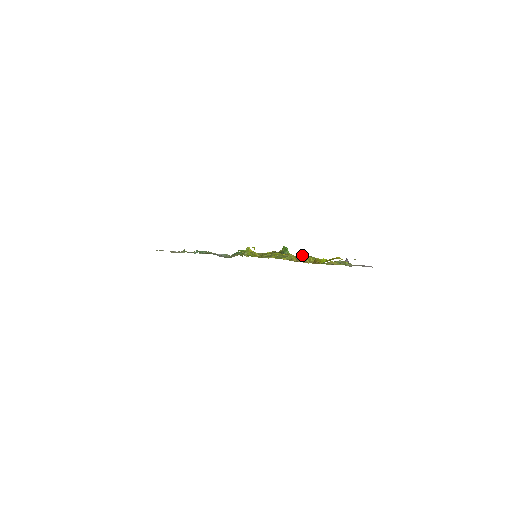
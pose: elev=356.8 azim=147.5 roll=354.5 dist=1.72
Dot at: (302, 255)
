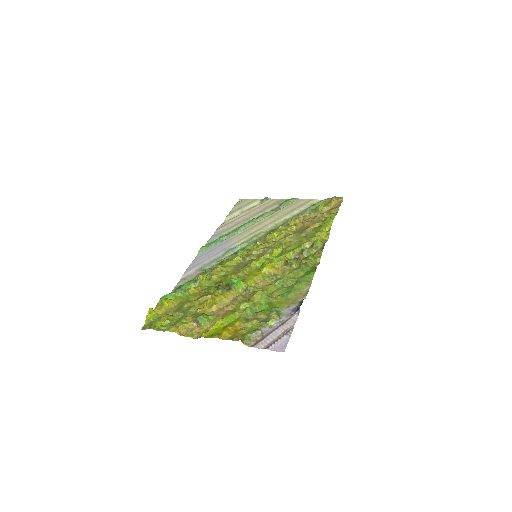
Dot at: (199, 318)
